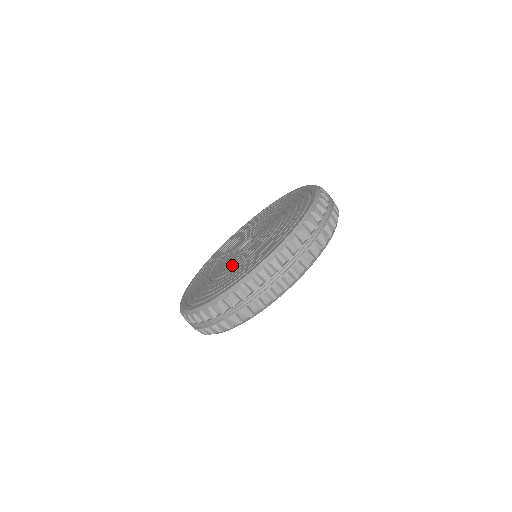
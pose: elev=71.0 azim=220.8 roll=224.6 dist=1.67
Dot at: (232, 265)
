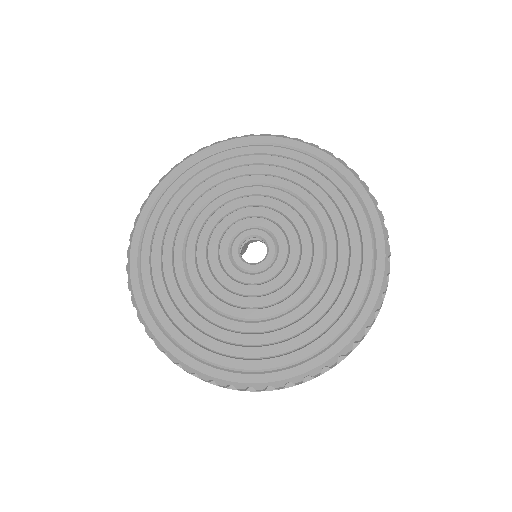
Dot at: (207, 272)
